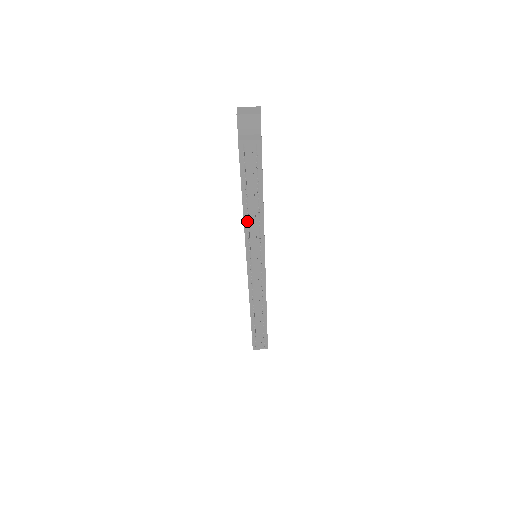
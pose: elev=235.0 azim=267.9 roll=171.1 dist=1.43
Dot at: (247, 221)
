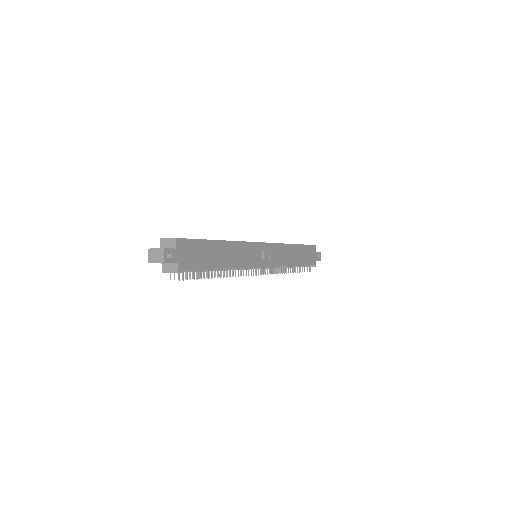
Dot at: occluded
